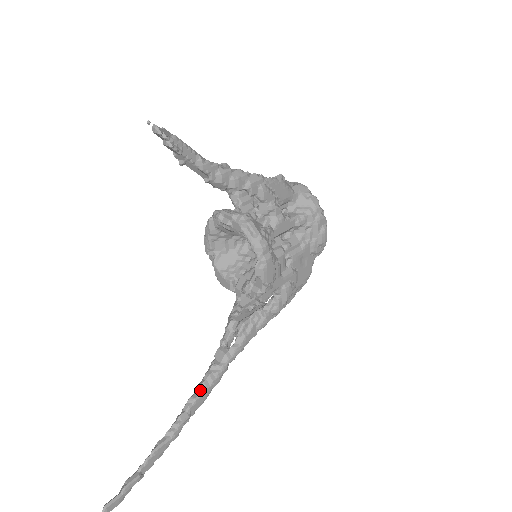
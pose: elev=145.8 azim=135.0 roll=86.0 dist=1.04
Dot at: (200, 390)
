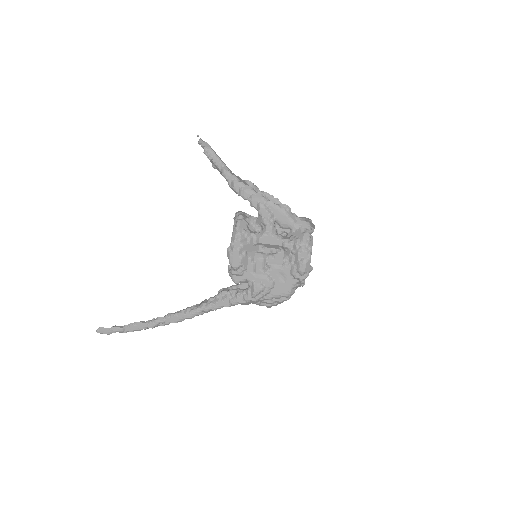
Dot at: (177, 312)
